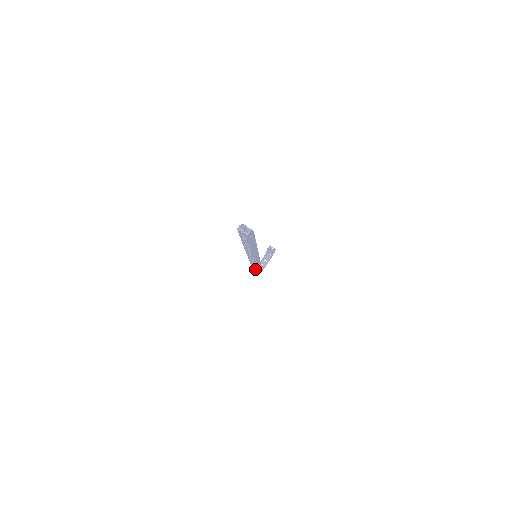
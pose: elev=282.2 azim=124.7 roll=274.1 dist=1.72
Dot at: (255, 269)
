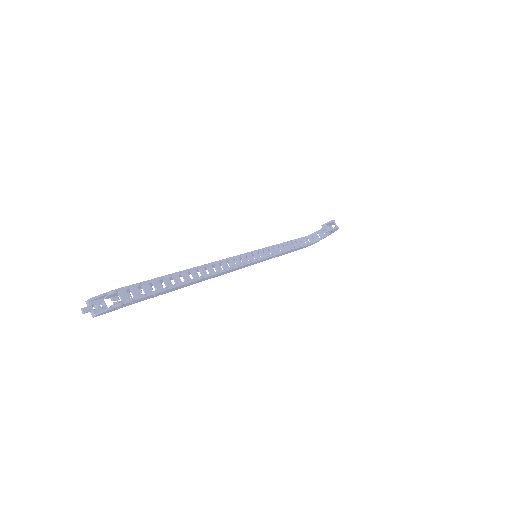
Dot at: occluded
